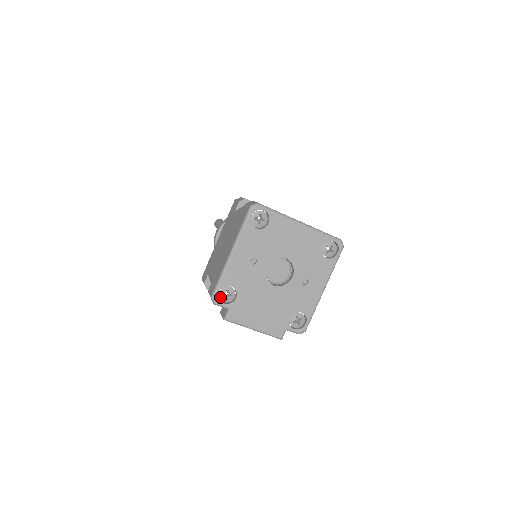
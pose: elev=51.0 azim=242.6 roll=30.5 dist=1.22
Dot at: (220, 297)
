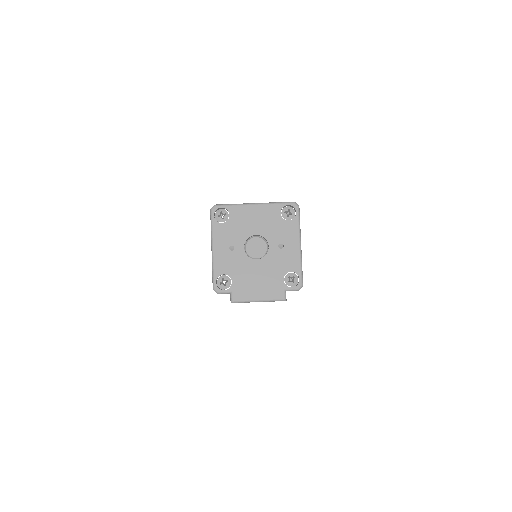
Dot at: (220, 286)
